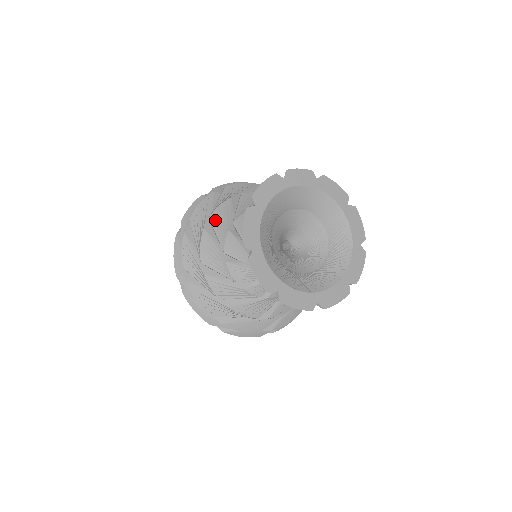
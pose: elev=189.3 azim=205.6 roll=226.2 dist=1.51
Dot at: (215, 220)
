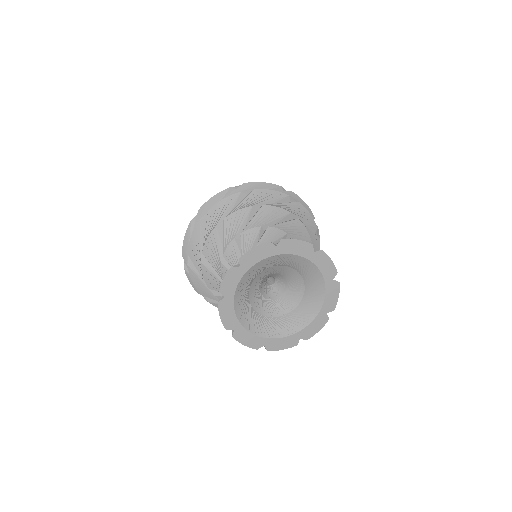
Dot at: (213, 287)
